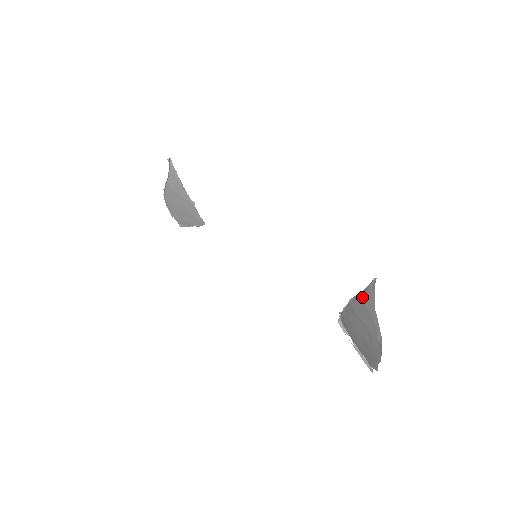
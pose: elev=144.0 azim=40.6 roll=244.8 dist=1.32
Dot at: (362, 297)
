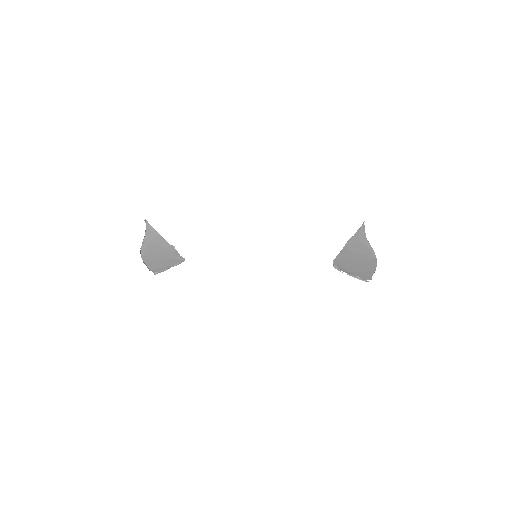
Dot at: (355, 238)
